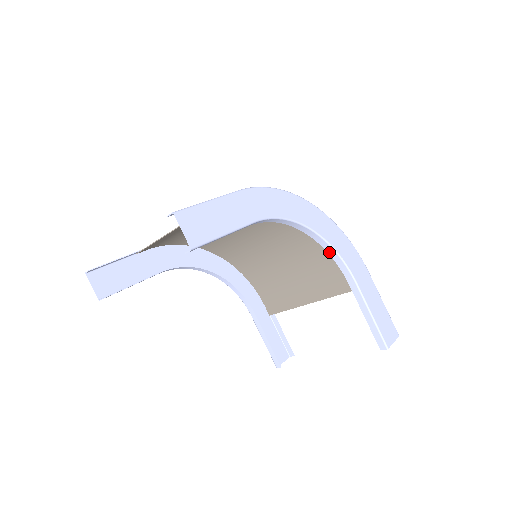
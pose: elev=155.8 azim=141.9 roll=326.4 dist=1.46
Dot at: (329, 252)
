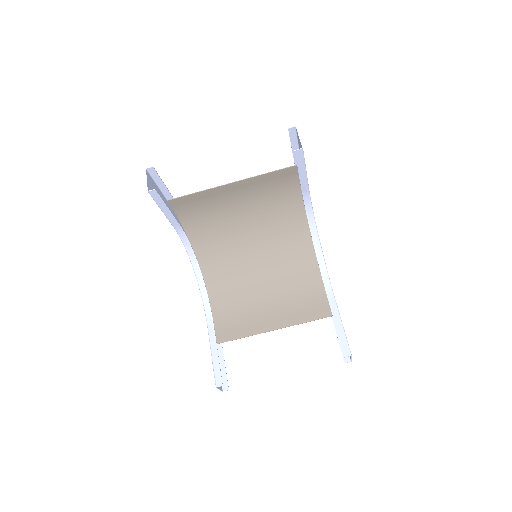
Dot at: (320, 266)
